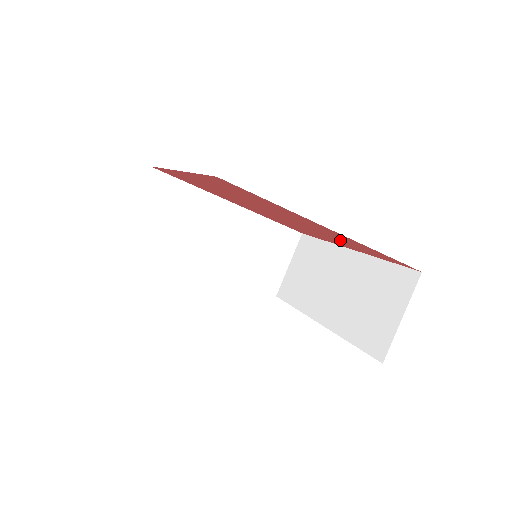
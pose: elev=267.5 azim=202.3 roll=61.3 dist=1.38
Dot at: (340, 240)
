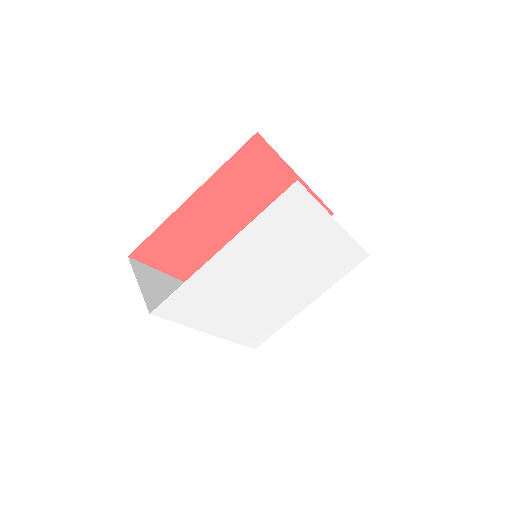
Dot at: occluded
